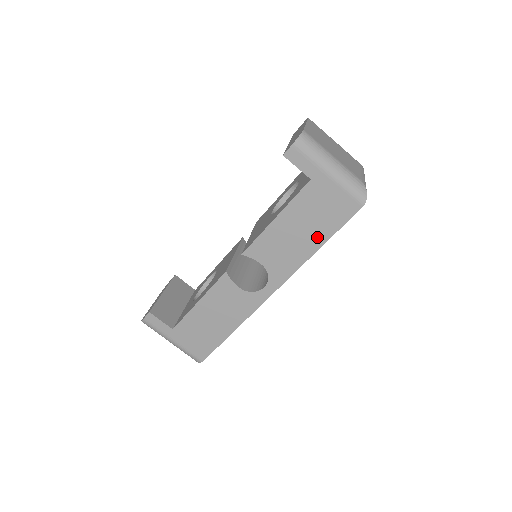
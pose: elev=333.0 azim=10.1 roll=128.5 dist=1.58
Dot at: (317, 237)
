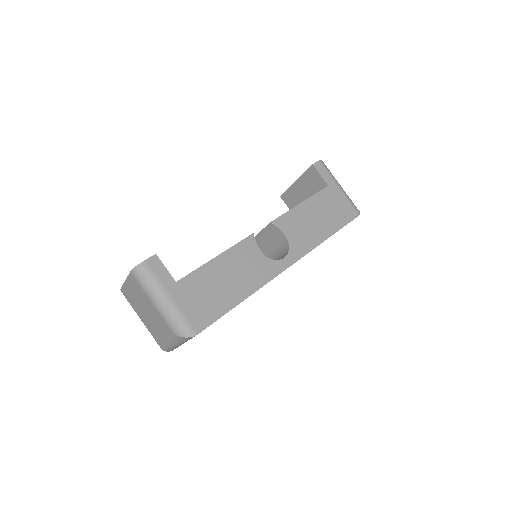
Dot at: (329, 227)
